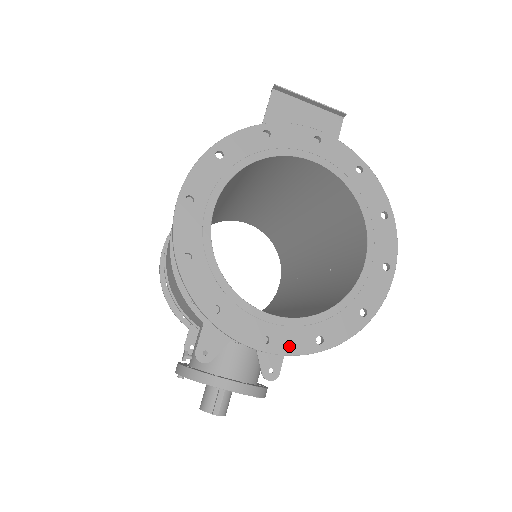
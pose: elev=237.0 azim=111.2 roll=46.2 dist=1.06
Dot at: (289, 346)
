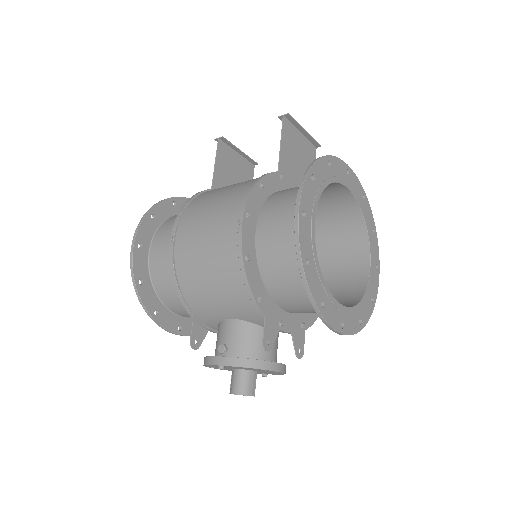
Dot at: (351, 328)
